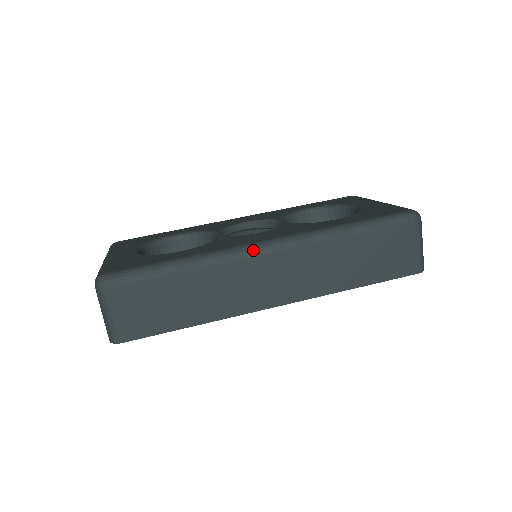
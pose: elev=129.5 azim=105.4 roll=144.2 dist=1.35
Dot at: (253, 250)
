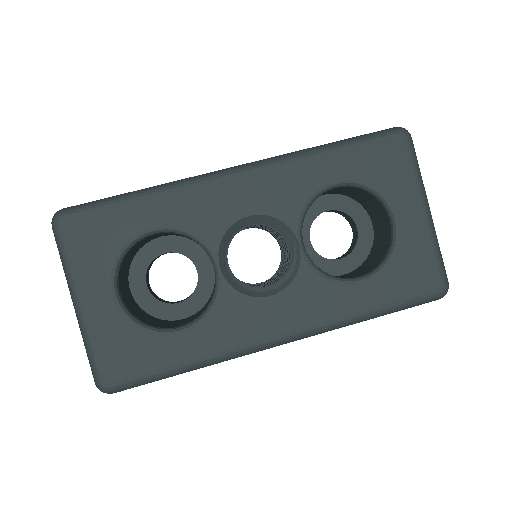
Dot at: (265, 349)
